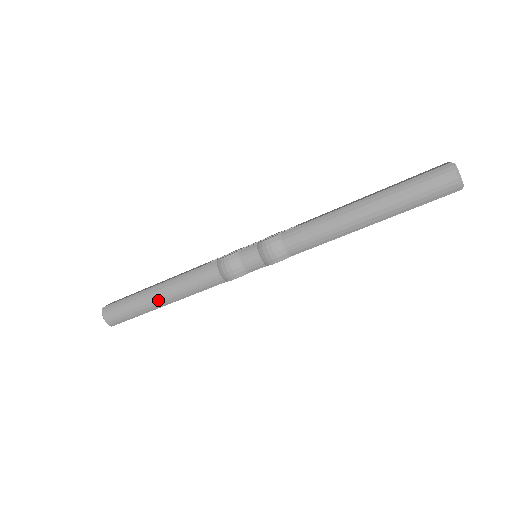
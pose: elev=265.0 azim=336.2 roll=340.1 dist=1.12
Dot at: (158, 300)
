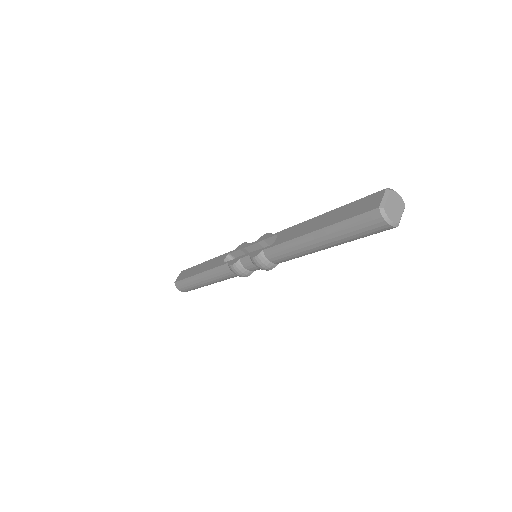
Dot at: (204, 283)
